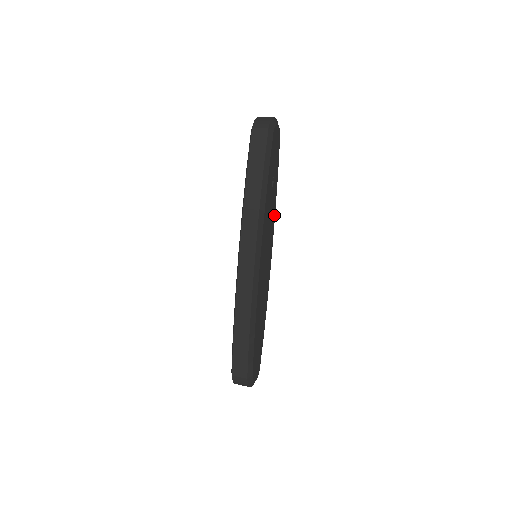
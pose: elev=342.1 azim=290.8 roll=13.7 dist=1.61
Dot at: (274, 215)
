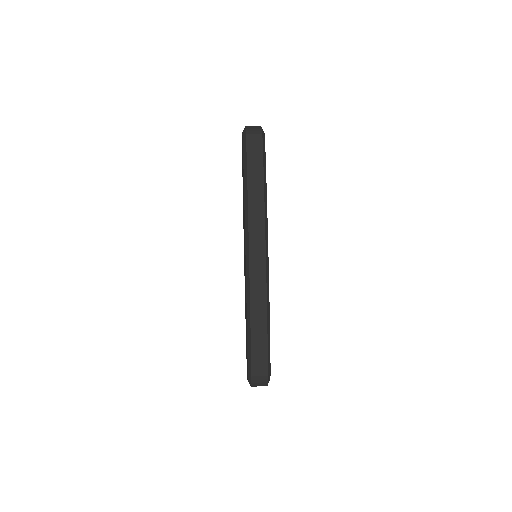
Dot at: occluded
